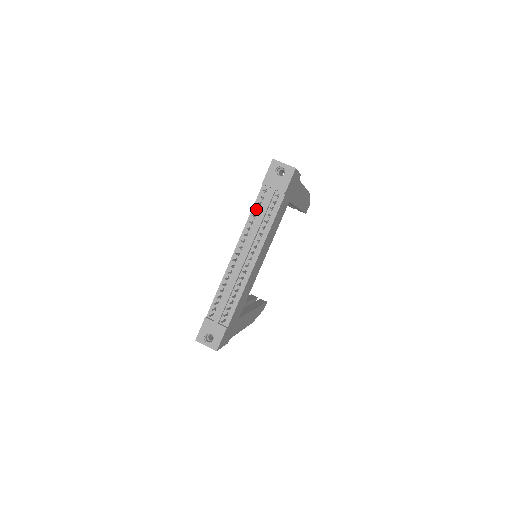
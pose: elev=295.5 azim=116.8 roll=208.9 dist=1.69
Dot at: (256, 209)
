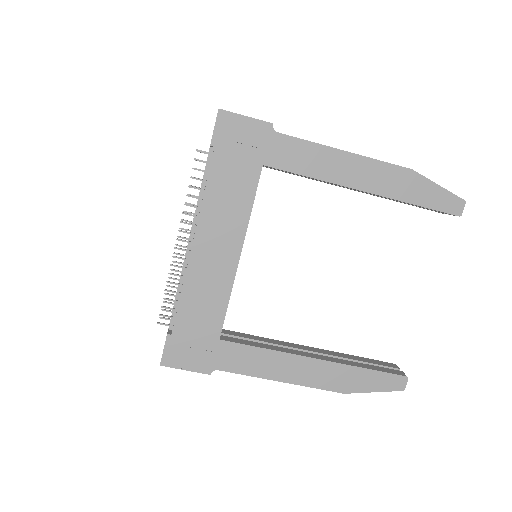
Dot at: occluded
